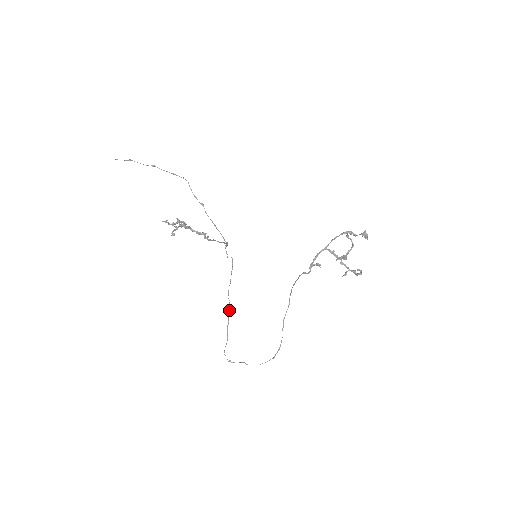
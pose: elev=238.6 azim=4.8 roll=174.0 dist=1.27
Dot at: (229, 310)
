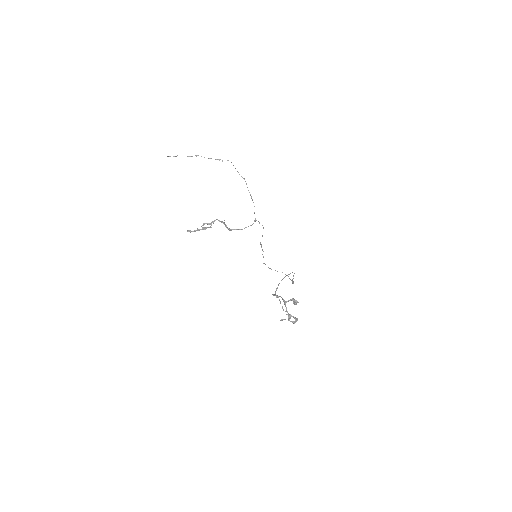
Dot at: occluded
